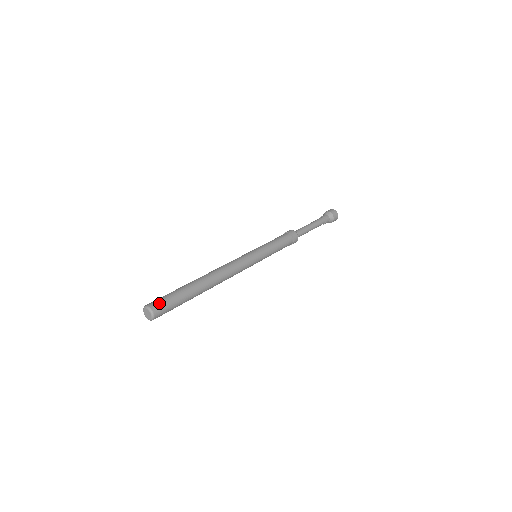
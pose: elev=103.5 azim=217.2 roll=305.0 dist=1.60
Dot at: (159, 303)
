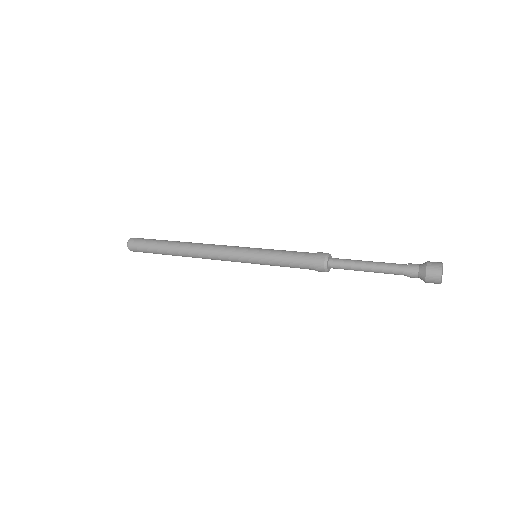
Dot at: (135, 247)
